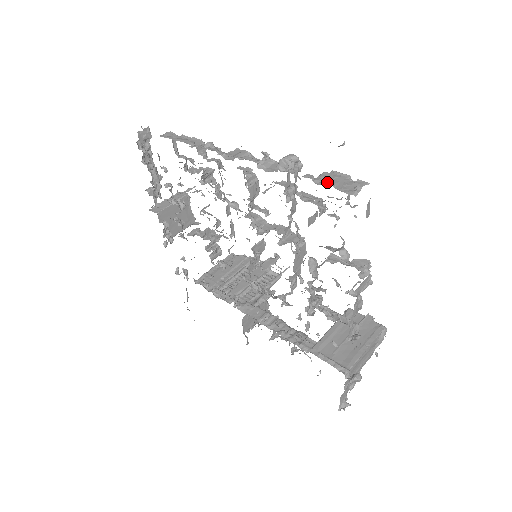
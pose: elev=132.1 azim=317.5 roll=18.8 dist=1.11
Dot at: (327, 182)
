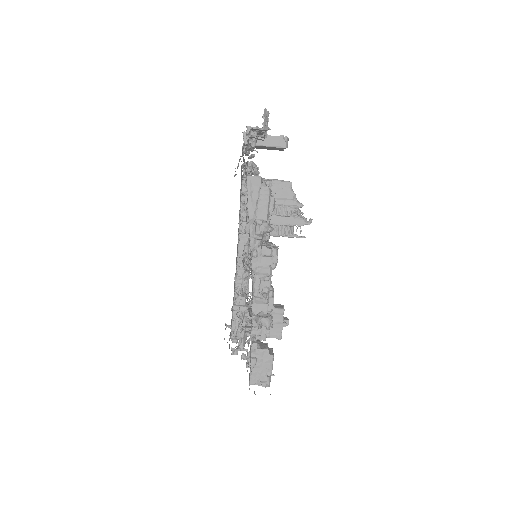
Dot at: (252, 363)
